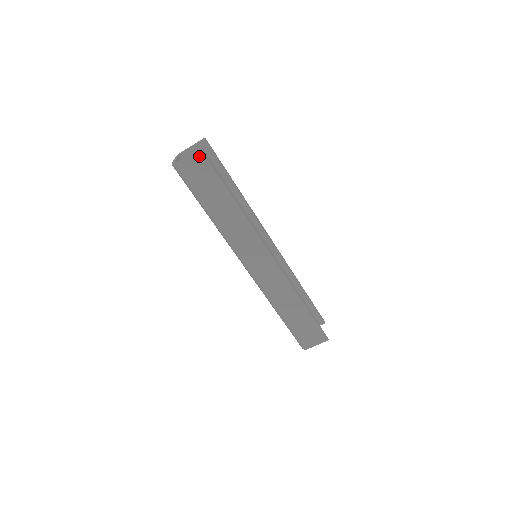
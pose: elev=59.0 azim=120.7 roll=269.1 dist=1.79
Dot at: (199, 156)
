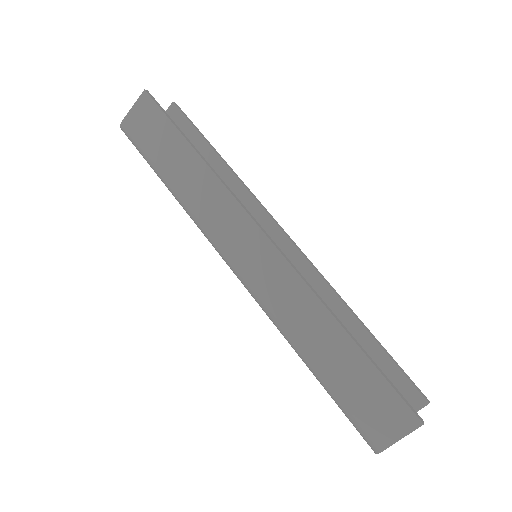
Dot at: (144, 102)
